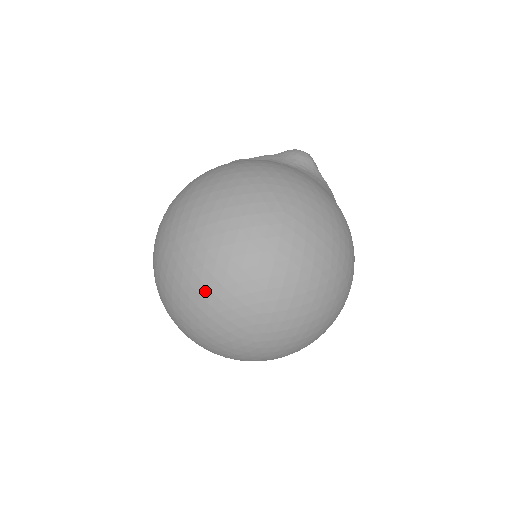
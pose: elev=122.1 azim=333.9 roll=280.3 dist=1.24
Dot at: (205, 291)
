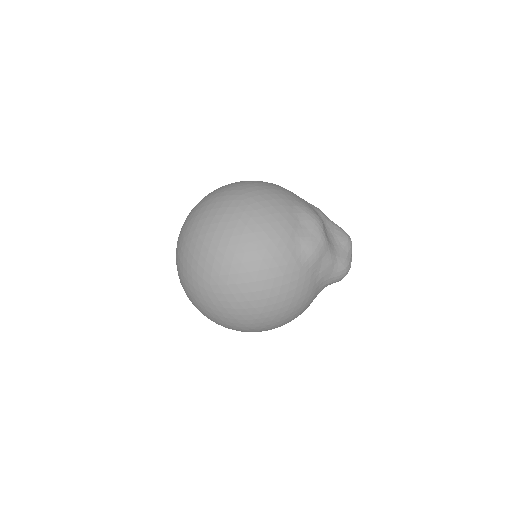
Dot at: (197, 306)
